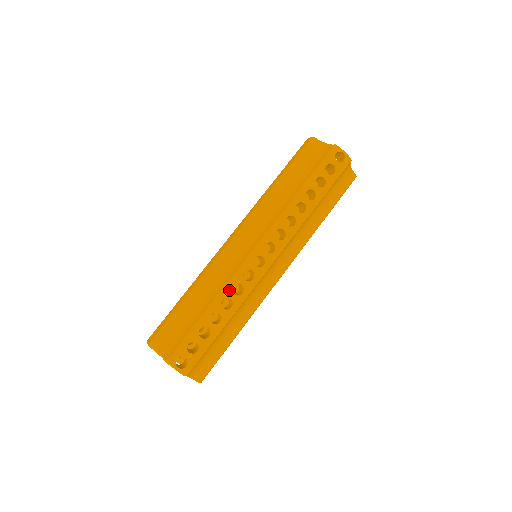
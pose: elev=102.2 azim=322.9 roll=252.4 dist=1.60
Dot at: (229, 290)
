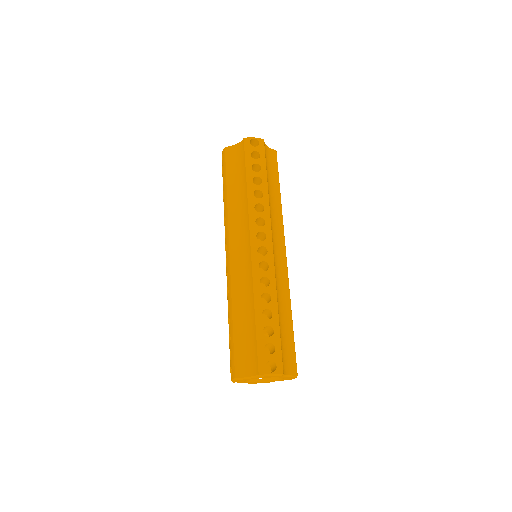
Dot at: (259, 287)
